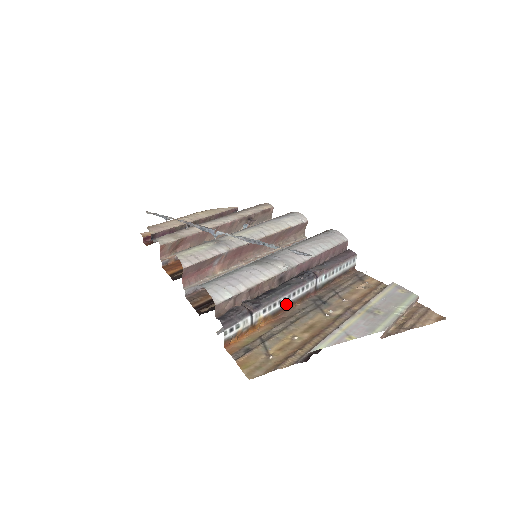
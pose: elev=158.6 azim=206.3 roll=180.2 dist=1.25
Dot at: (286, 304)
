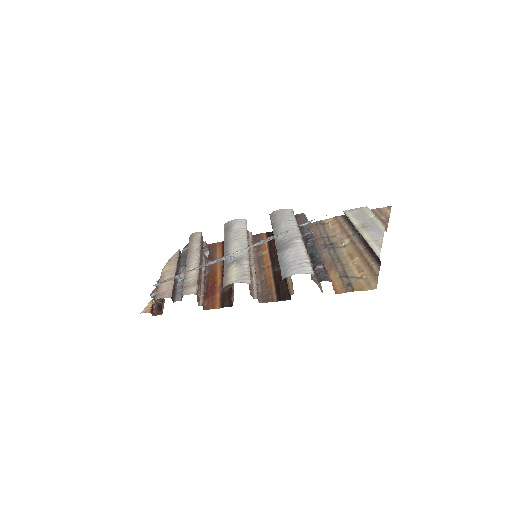
Dot at: occluded
